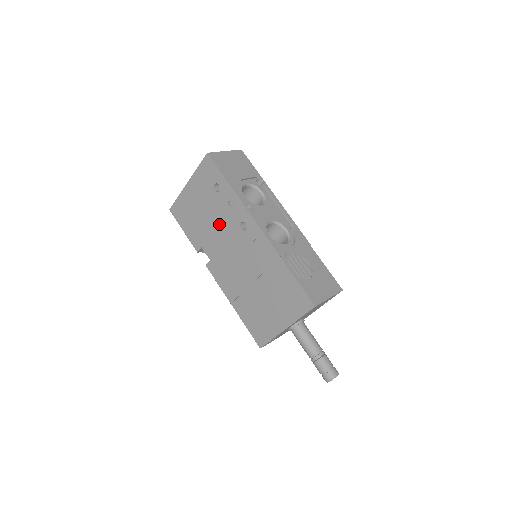
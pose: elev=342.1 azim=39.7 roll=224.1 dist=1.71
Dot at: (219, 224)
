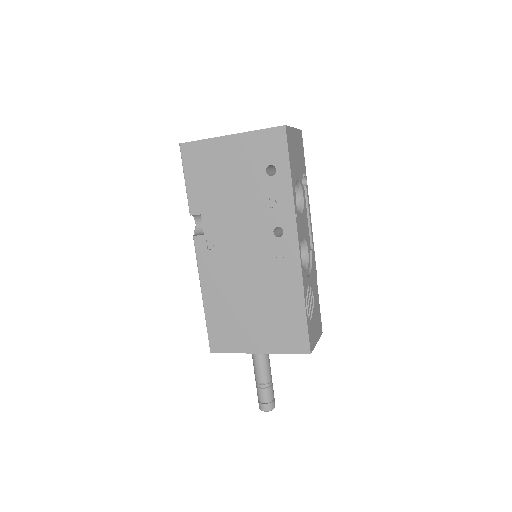
Dot at: (245, 208)
